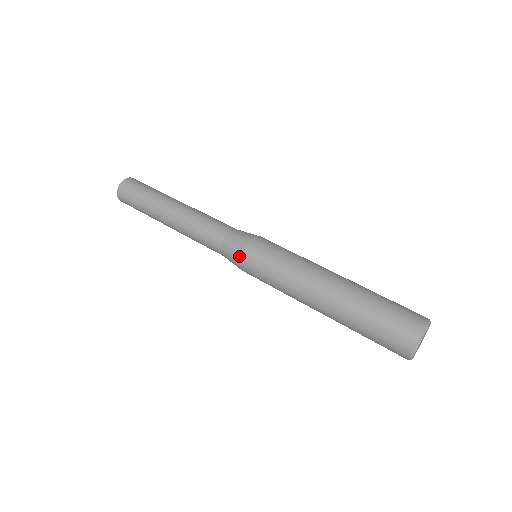
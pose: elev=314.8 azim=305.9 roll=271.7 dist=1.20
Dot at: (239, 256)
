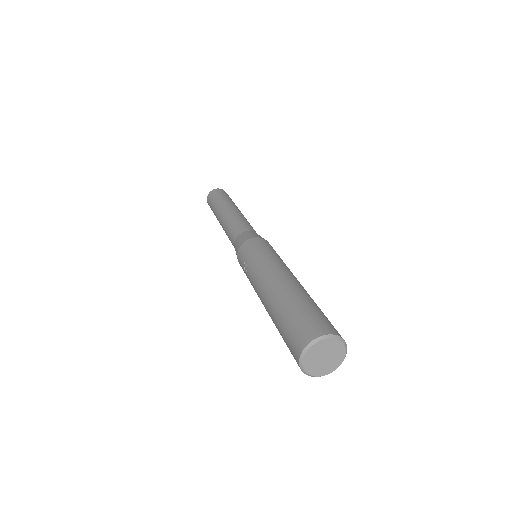
Dot at: (241, 244)
